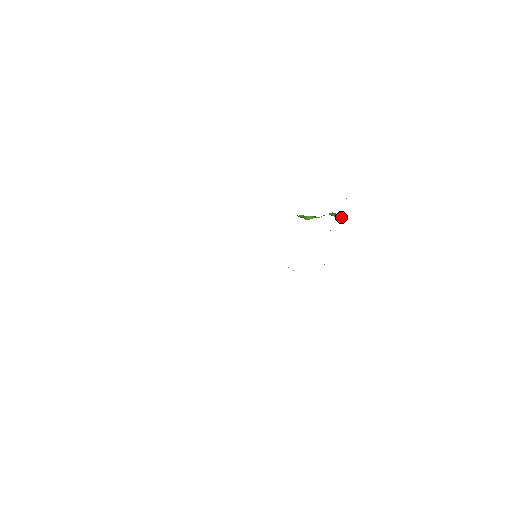
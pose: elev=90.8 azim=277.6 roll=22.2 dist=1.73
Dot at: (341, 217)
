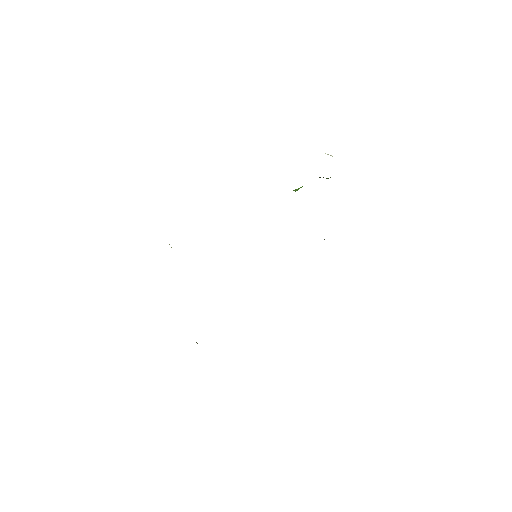
Dot at: occluded
